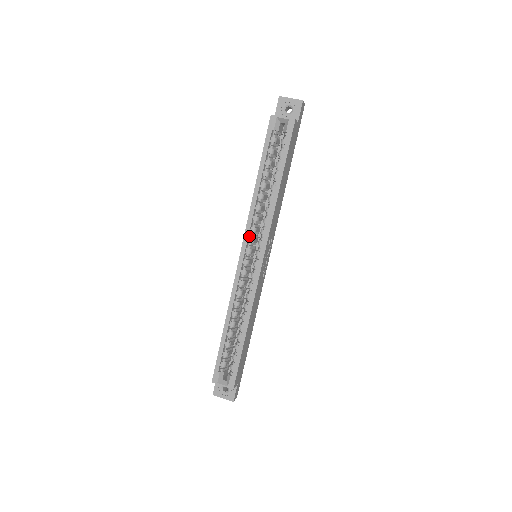
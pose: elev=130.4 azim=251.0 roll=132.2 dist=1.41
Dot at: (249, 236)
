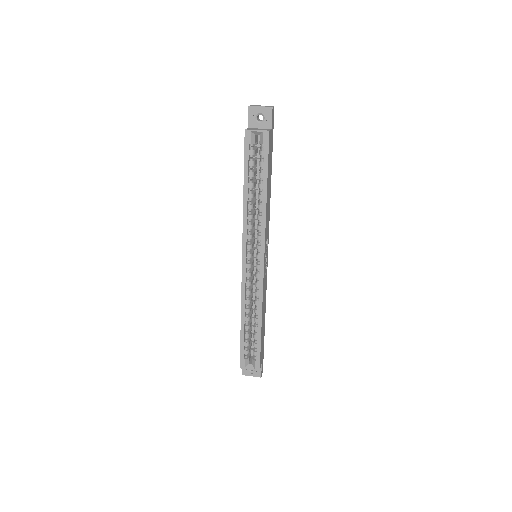
Dot at: (247, 243)
